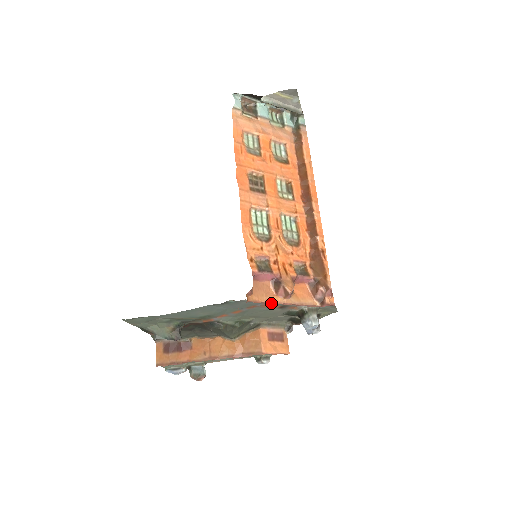
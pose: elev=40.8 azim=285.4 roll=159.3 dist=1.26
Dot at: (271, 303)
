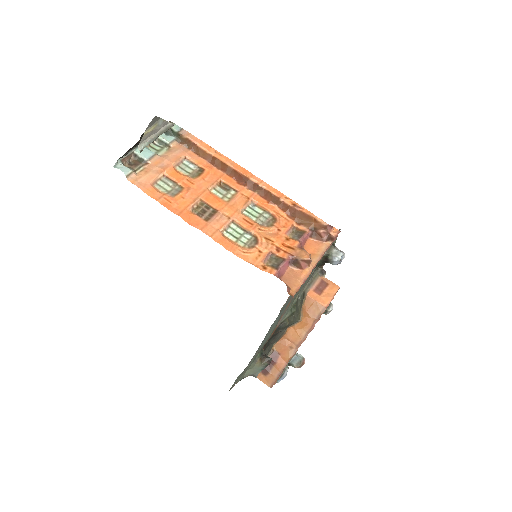
Dot at: (306, 279)
